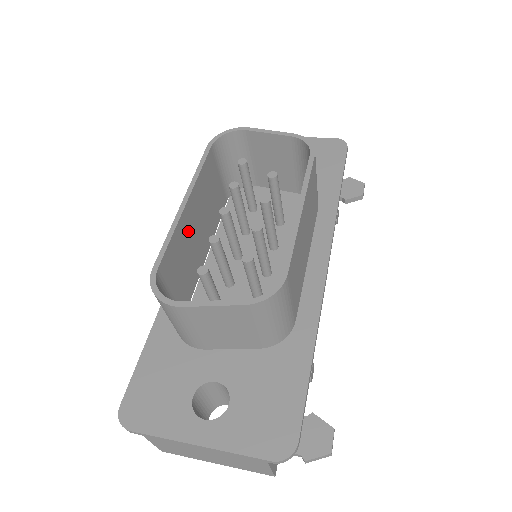
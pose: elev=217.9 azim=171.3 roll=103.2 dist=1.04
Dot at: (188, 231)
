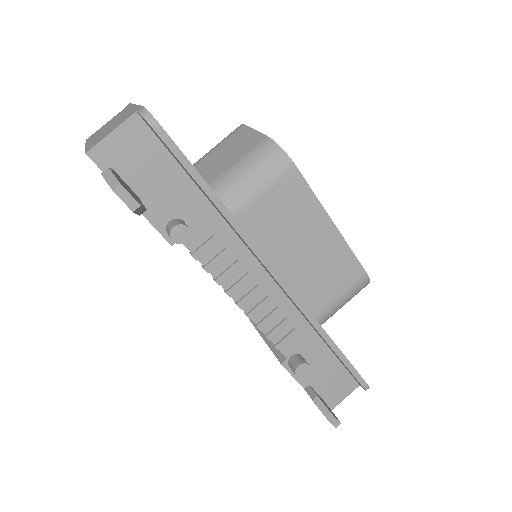
Dot at: occluded
